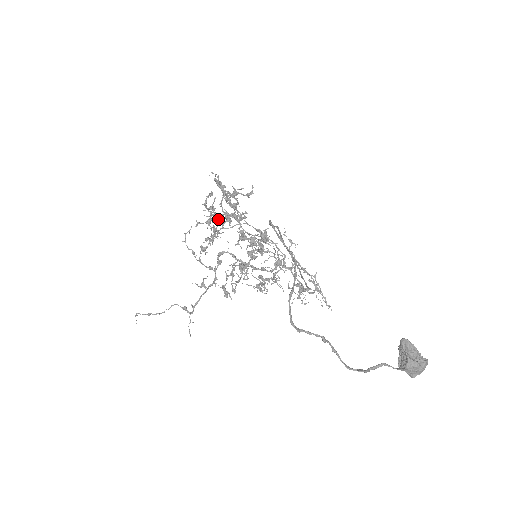
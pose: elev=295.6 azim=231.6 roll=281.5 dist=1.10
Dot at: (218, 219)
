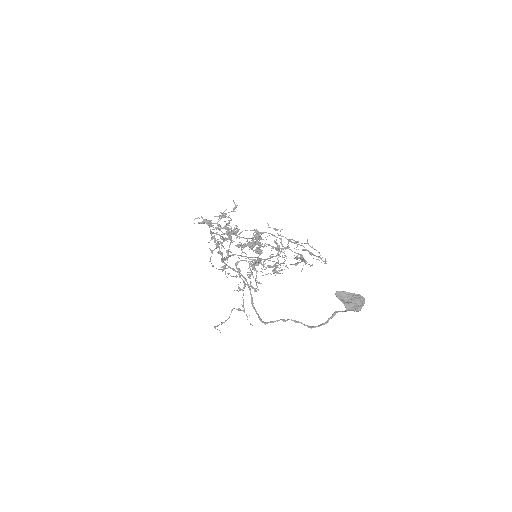
Dot at: (221, 243)
